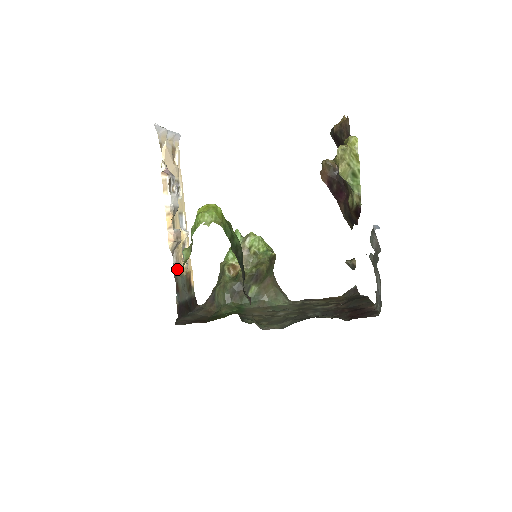
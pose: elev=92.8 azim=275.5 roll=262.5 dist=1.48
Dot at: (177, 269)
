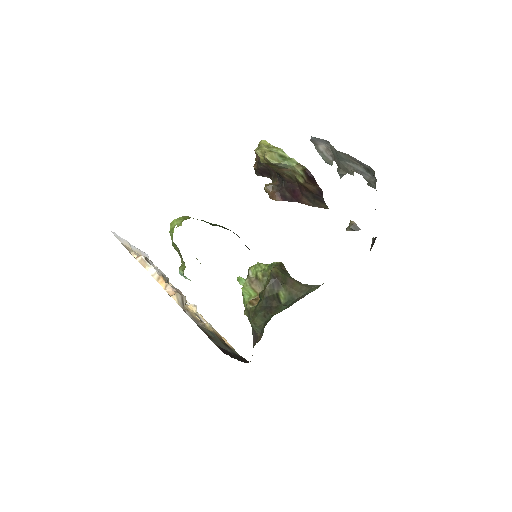
Dot at: (198, 324)
